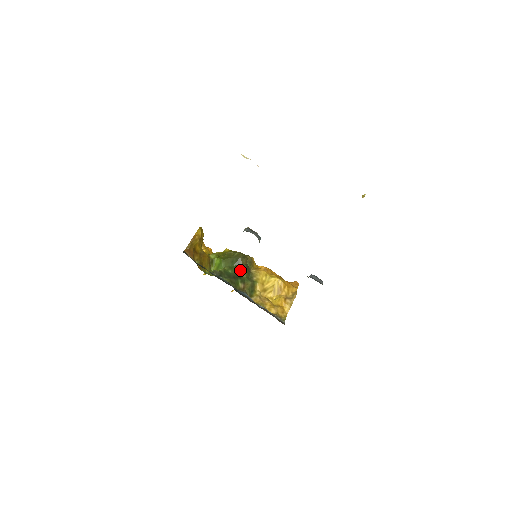
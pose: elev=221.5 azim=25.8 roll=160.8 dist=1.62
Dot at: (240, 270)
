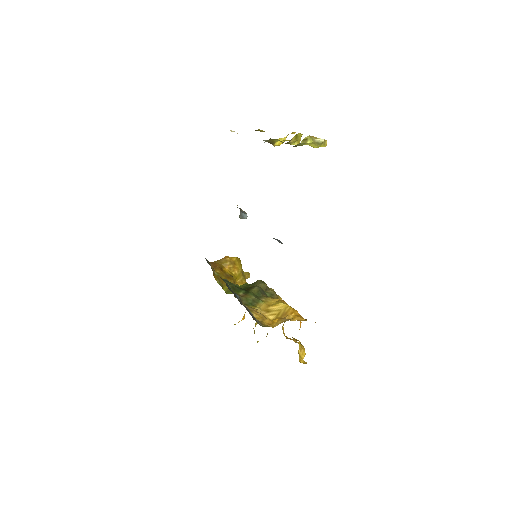
Dot at: (251, 288)
